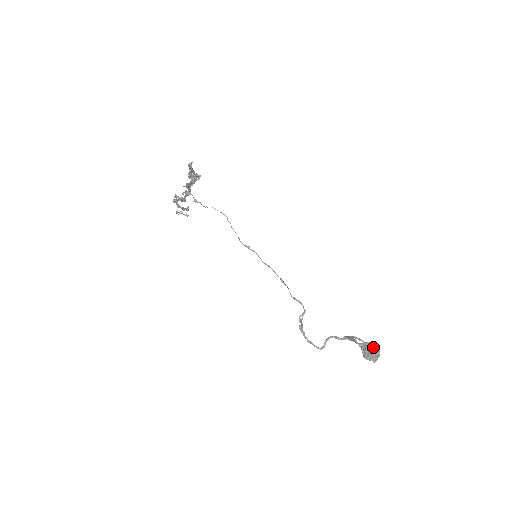
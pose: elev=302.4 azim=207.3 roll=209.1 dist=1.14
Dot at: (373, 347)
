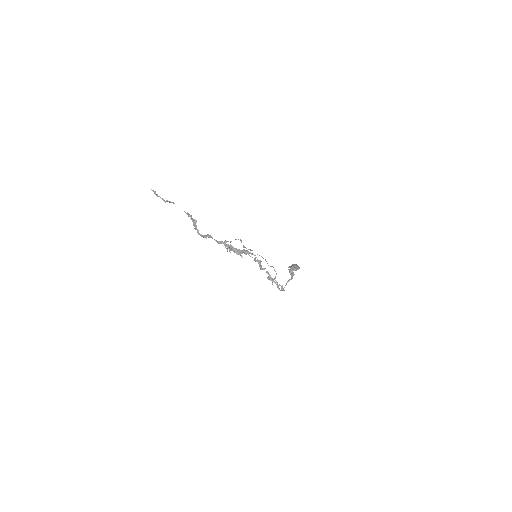
Dot at: (298, 269)
